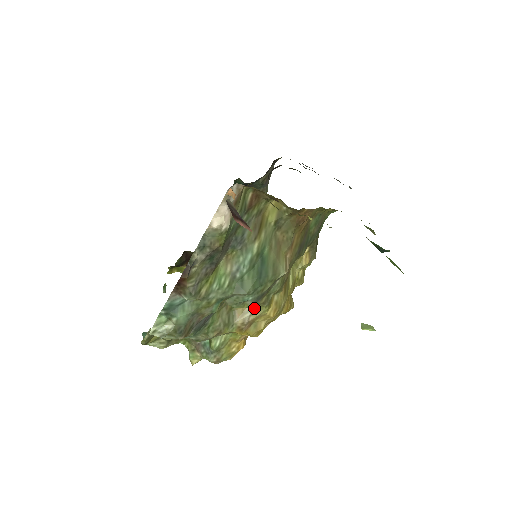
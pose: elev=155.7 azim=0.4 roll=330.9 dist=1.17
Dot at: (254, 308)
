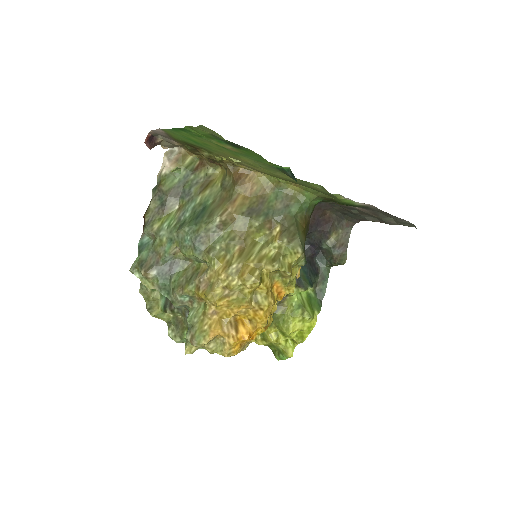
Dot at: (208, 264)
